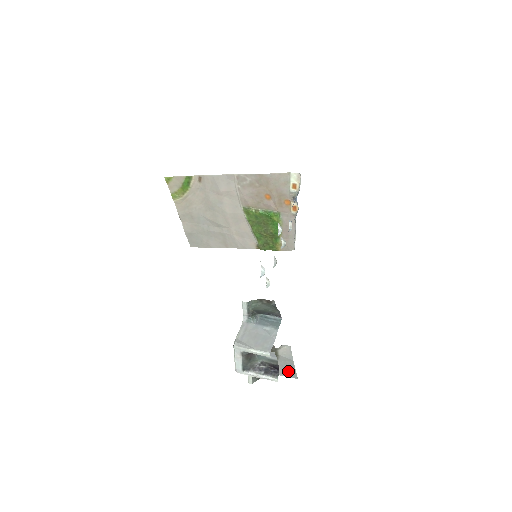
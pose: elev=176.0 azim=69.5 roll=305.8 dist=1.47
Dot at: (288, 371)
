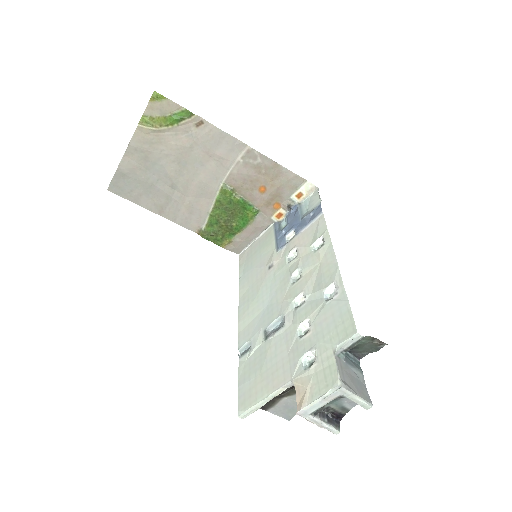
Dot at: (287, 410)
